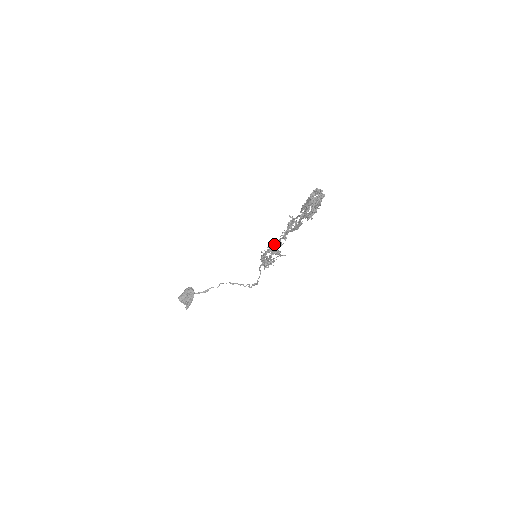
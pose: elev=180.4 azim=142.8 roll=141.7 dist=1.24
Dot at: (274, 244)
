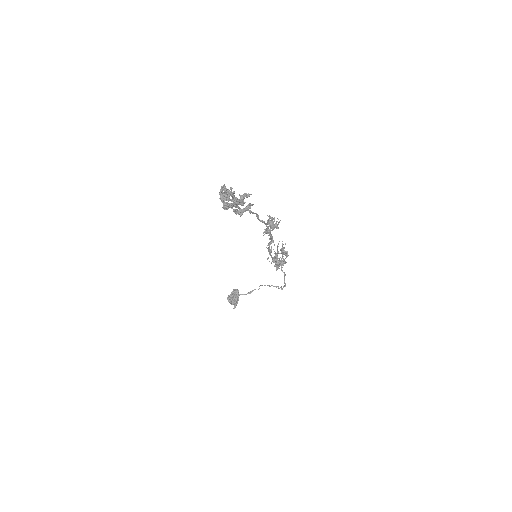
Dot at: (269, 244)
